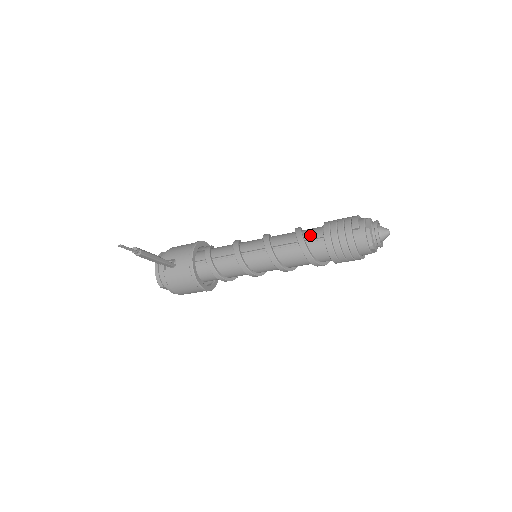
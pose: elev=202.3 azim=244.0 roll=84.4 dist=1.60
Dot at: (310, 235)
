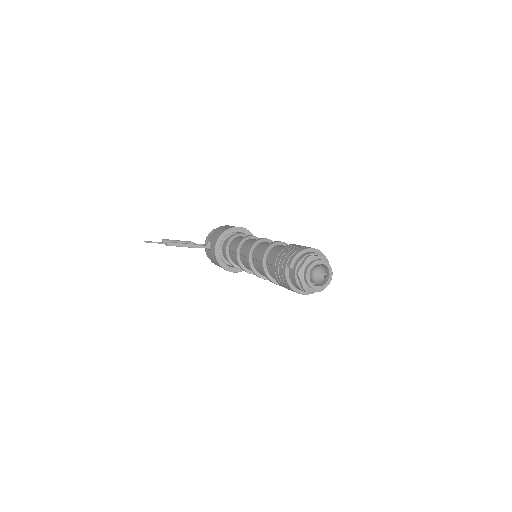
Dot at: (270, 257)
